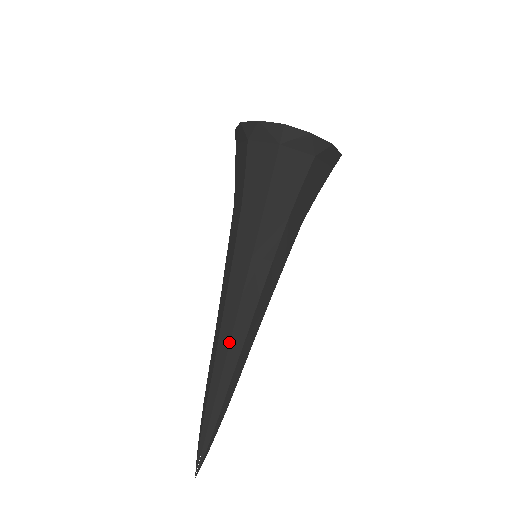
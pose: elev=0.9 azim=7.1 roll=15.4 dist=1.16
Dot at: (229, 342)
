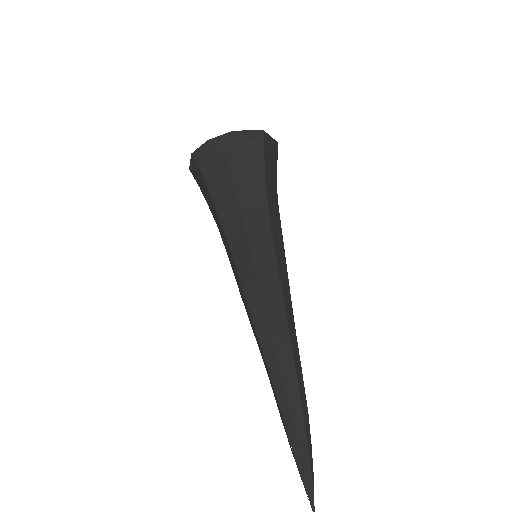
Dot at: (258, 339)
